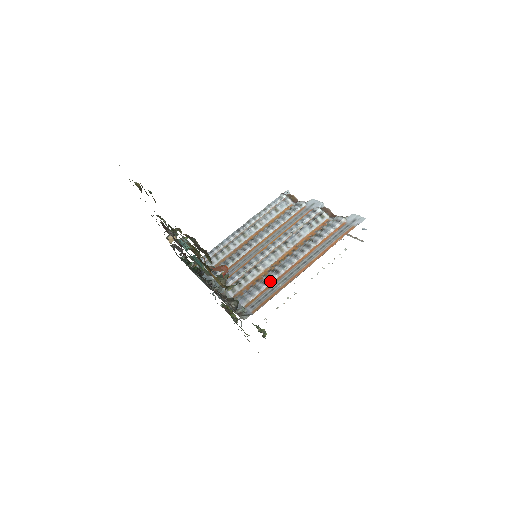
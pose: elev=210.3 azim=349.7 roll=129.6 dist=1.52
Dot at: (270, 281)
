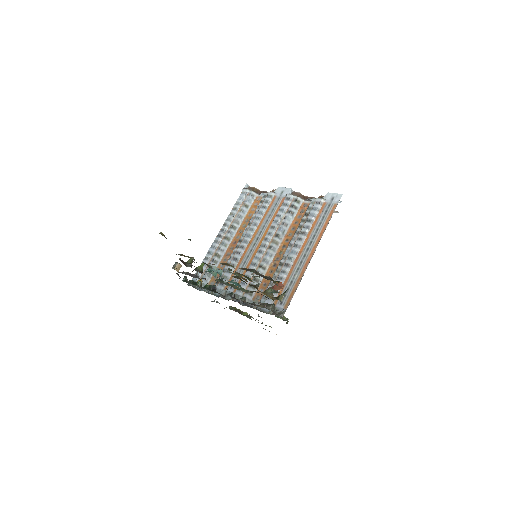
Dot at: (285, 275)
